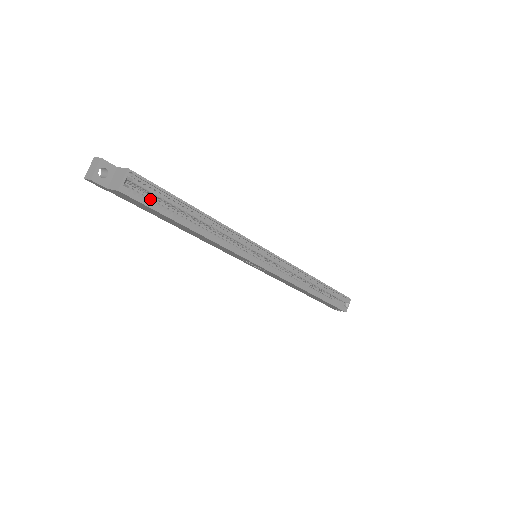
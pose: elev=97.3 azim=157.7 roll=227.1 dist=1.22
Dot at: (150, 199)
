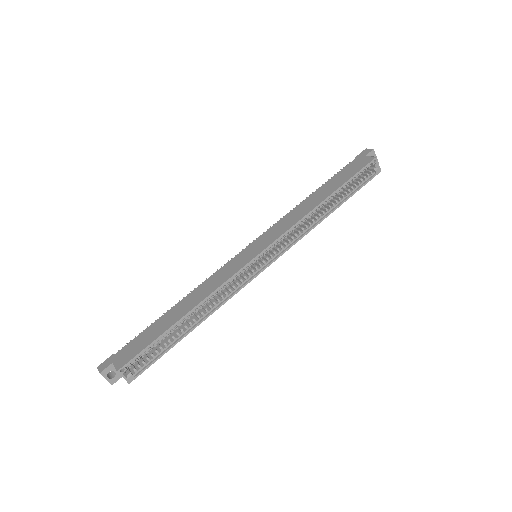
Dot at: (149, 354)
